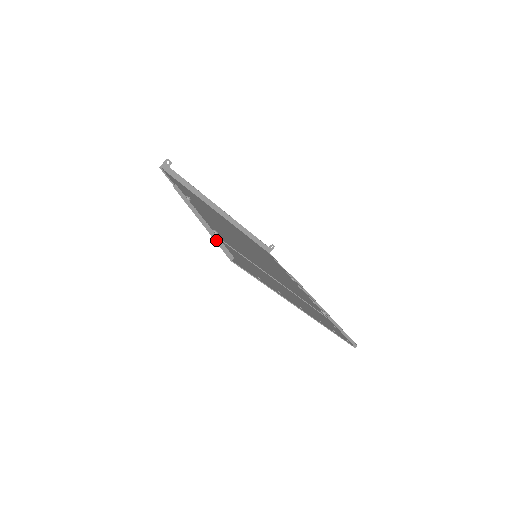
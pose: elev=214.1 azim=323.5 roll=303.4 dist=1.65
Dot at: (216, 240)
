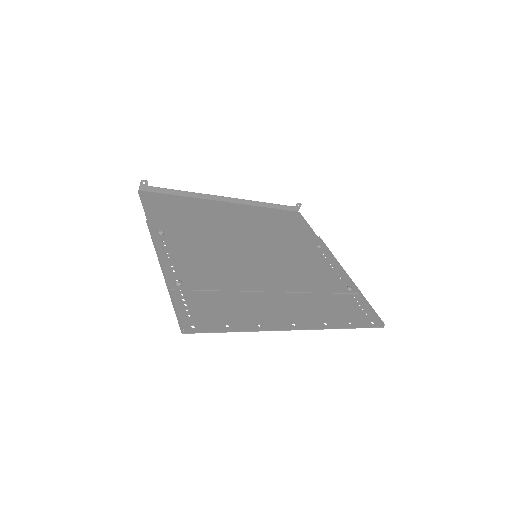
Dot at: (172, 303)
